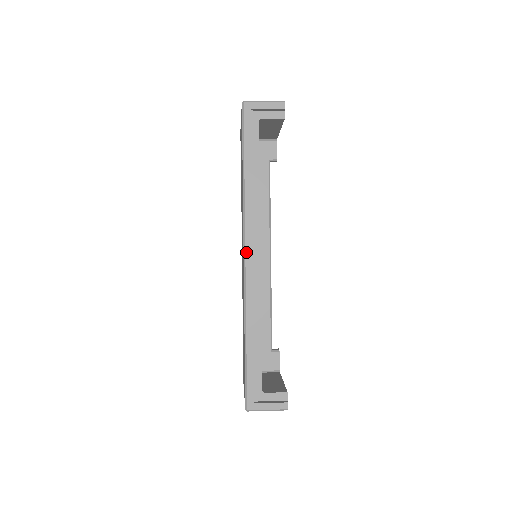
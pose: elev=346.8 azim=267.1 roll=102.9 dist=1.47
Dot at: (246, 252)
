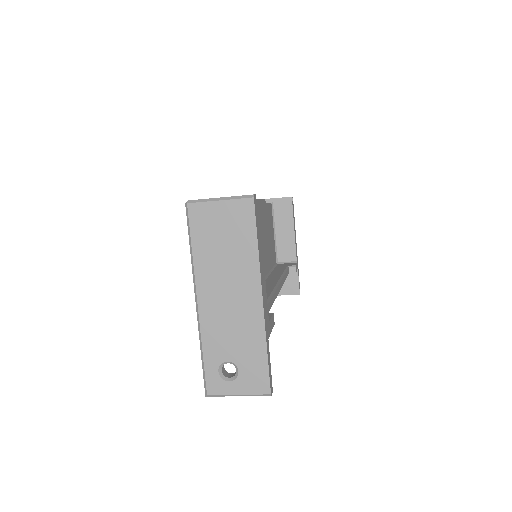
Dot at: occluded
